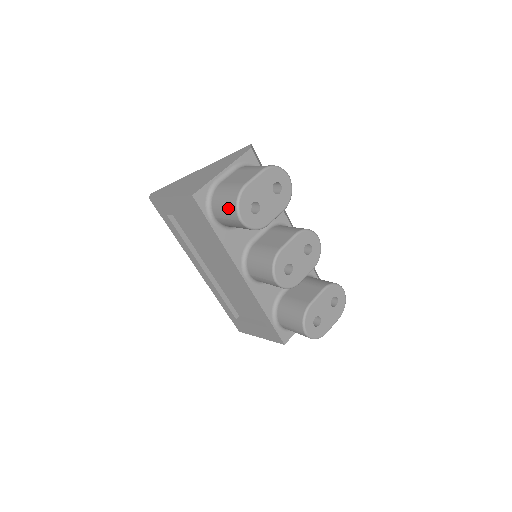
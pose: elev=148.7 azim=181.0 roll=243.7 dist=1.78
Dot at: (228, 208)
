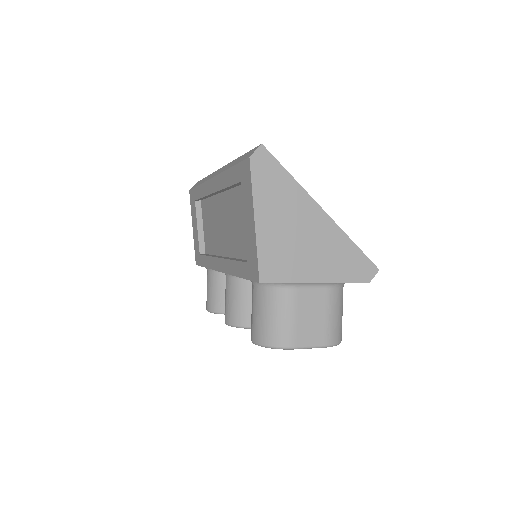
Dot at: (261, 327)
